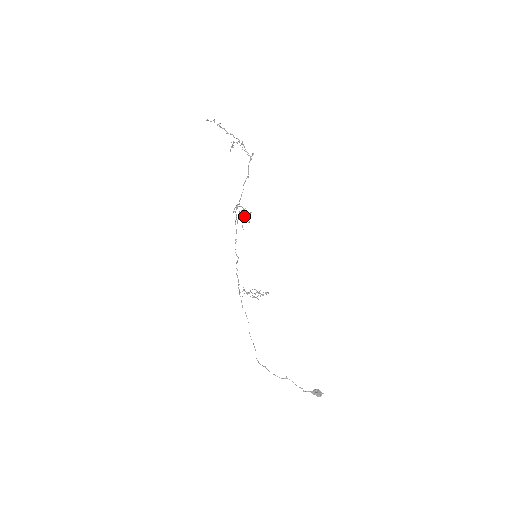
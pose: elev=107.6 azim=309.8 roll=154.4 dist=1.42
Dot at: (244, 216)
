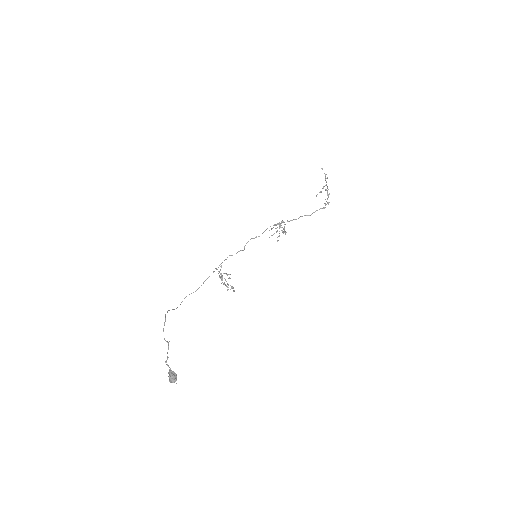
Dot at: (279, 233)
